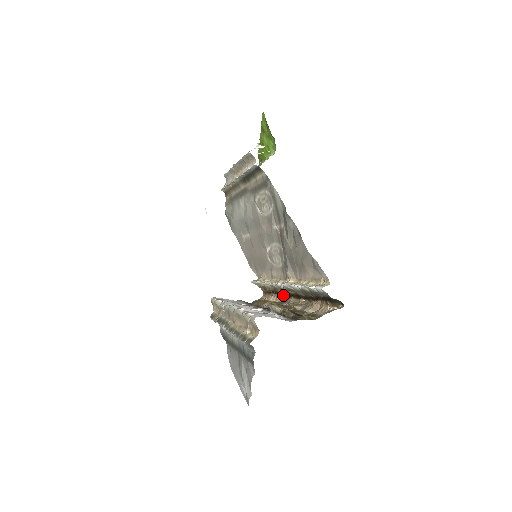
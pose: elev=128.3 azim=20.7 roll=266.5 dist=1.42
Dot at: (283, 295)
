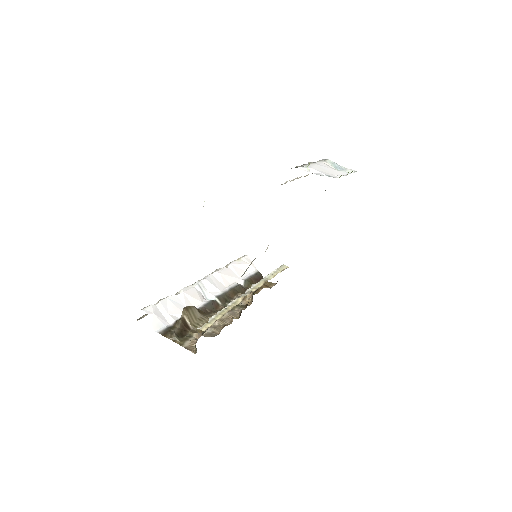
Dot at: occluded
